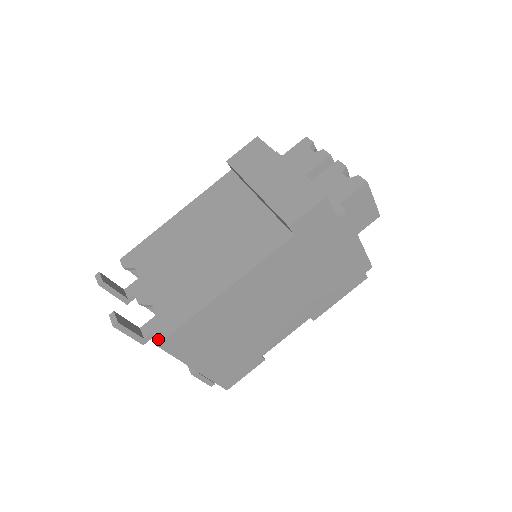
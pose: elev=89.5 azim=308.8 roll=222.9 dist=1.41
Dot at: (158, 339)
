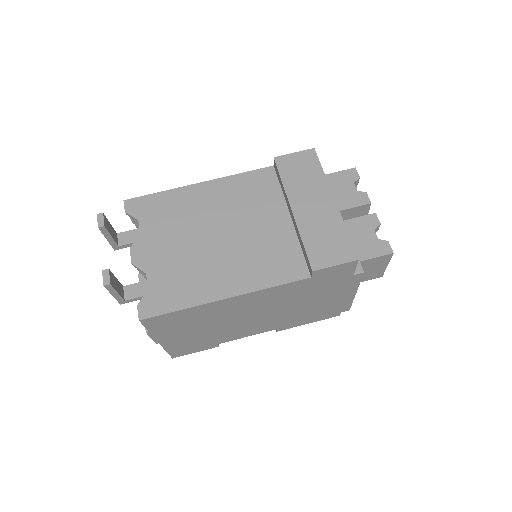
Dot at: (143, 314)
